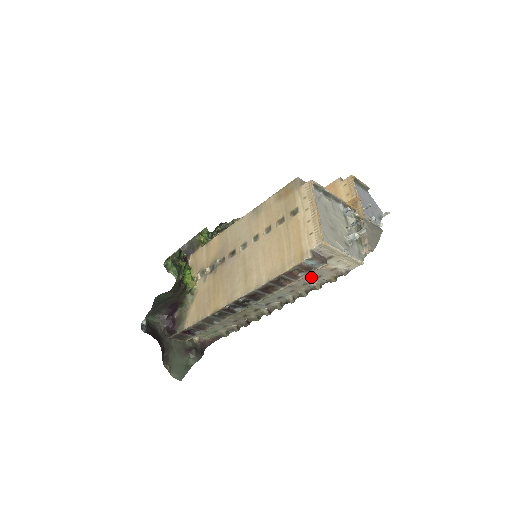
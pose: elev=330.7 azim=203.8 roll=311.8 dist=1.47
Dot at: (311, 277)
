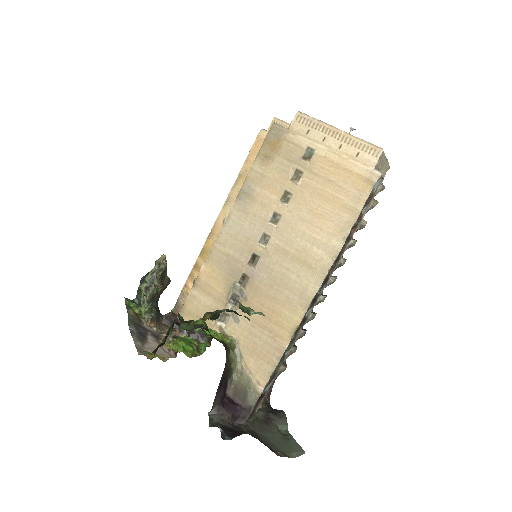
Dot at: occluded
